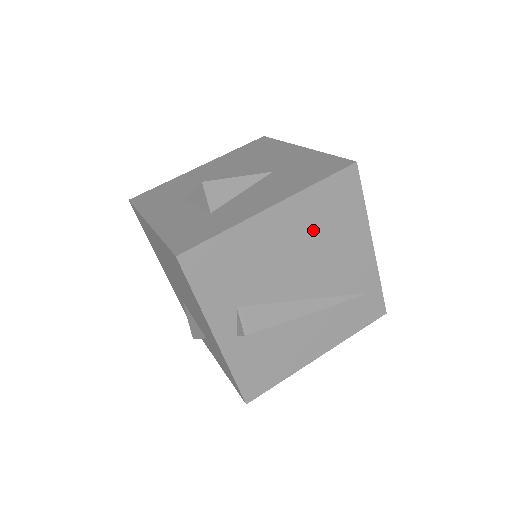
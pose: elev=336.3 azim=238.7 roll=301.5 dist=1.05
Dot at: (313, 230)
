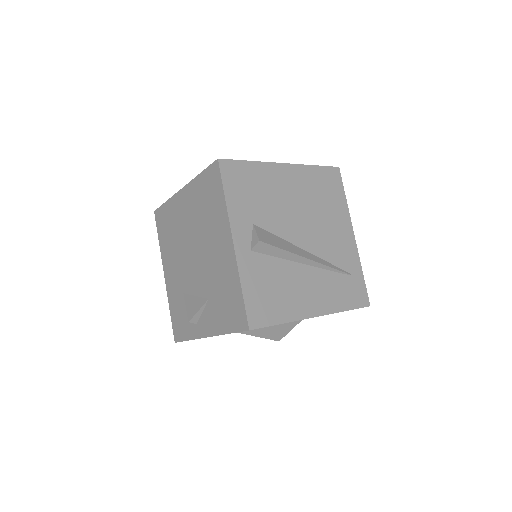
Dot at: (311, 197)
